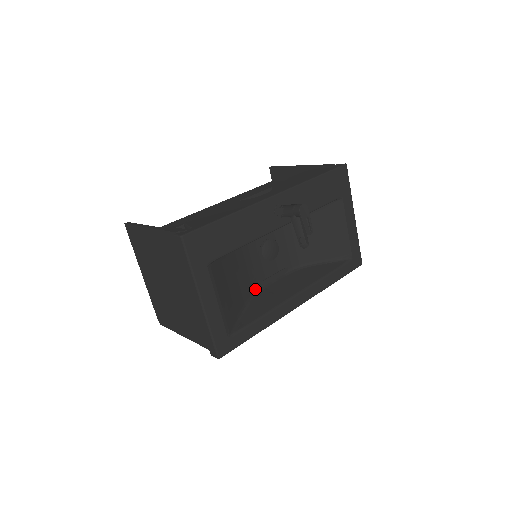
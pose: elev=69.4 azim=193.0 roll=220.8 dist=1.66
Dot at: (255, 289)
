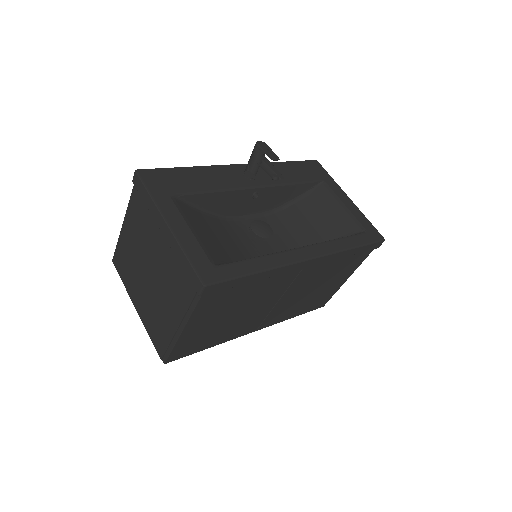
Dot at: occluded
